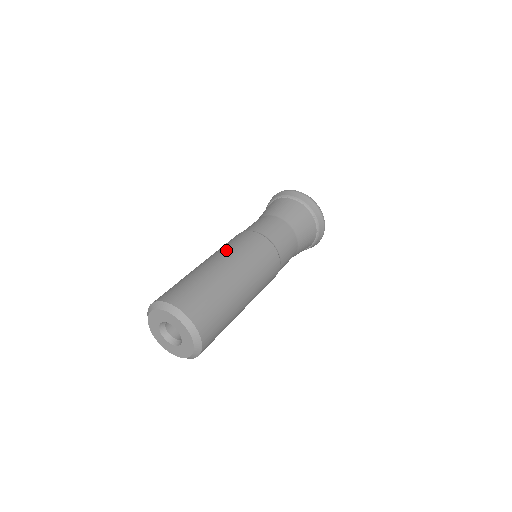
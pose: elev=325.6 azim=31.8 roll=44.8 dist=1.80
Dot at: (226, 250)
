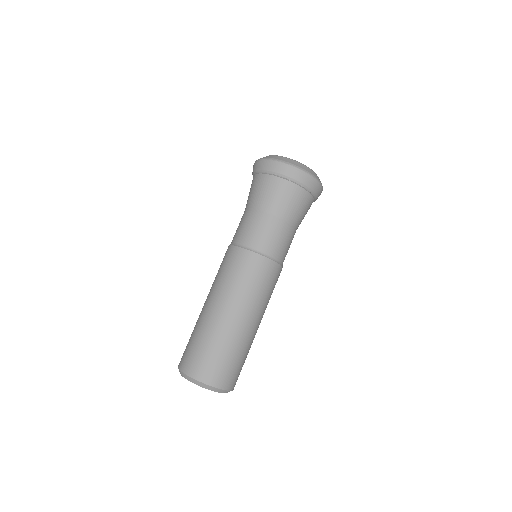
Dot at: (217, 285)
